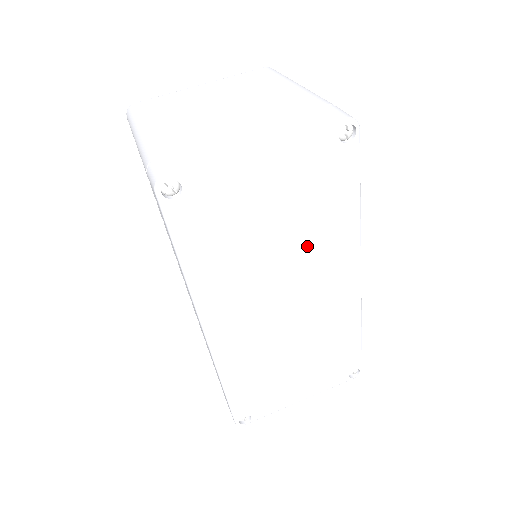
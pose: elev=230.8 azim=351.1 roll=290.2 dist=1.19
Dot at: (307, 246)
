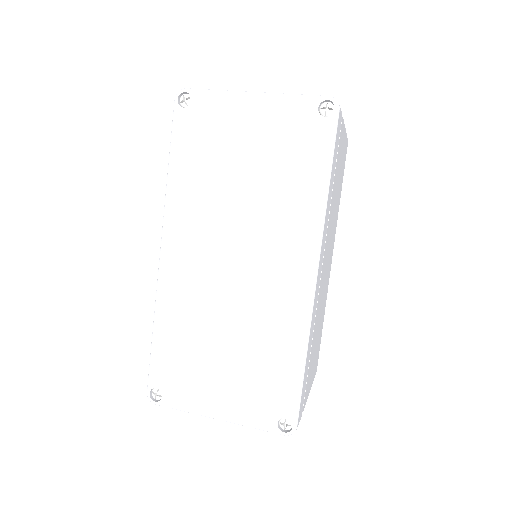
Dot at: (269, 205)
